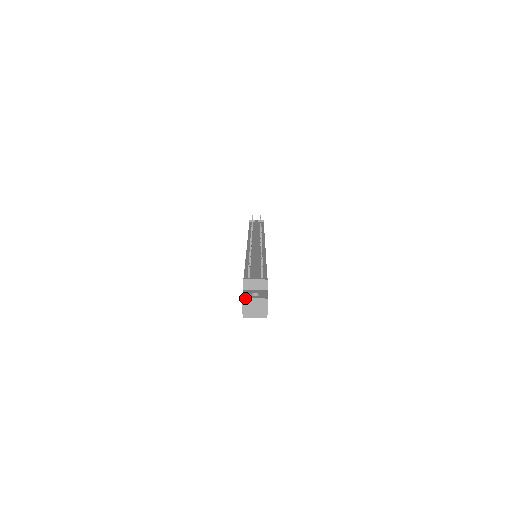
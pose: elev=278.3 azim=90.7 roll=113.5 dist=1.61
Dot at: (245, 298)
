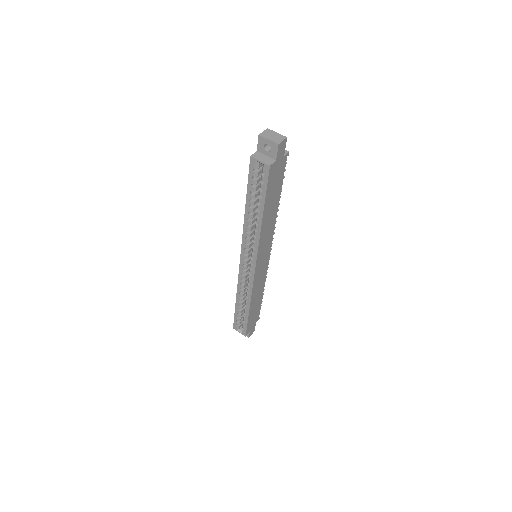
Dot at: occluded
